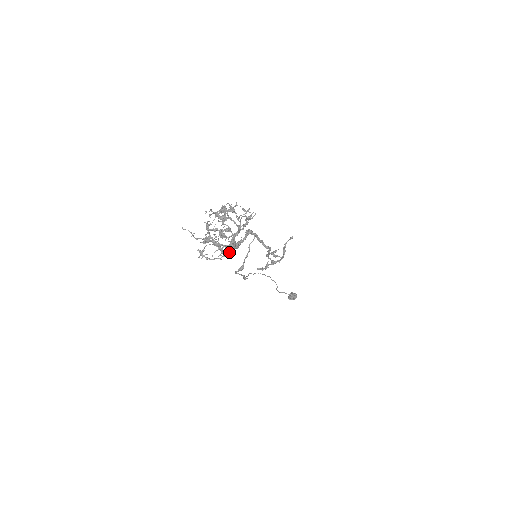
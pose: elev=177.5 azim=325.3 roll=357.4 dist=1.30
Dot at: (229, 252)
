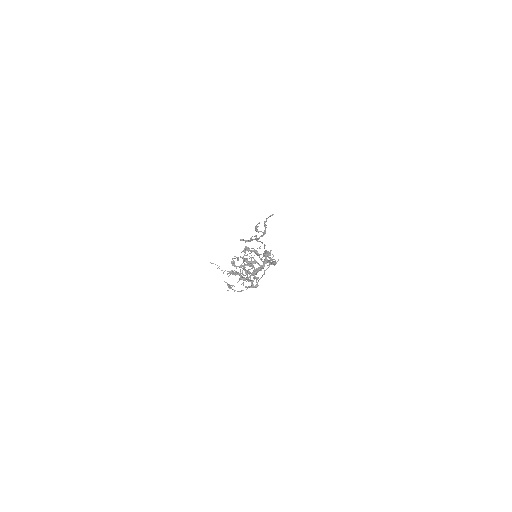
Dot at: (251, 282)
